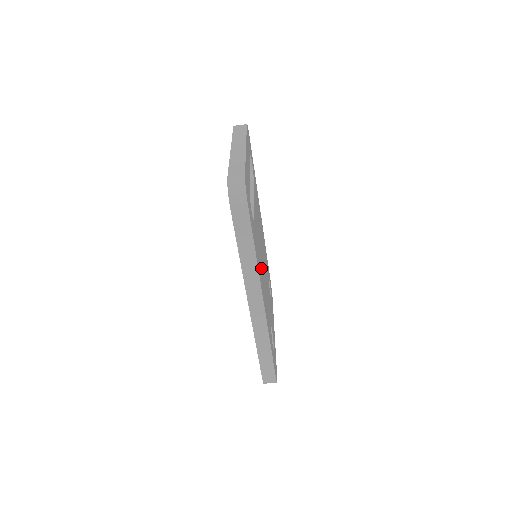
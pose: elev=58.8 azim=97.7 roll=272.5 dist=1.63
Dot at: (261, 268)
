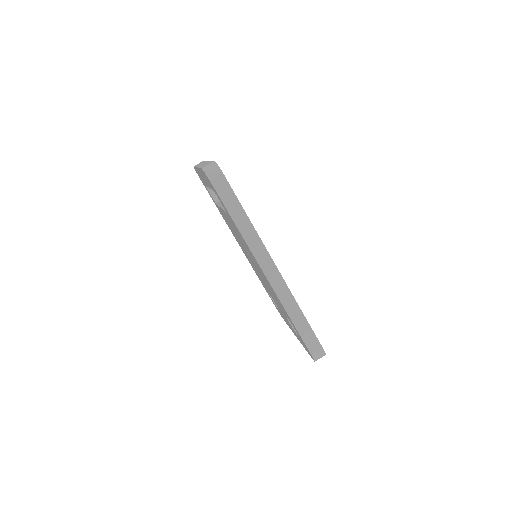
Dot at: occluded
